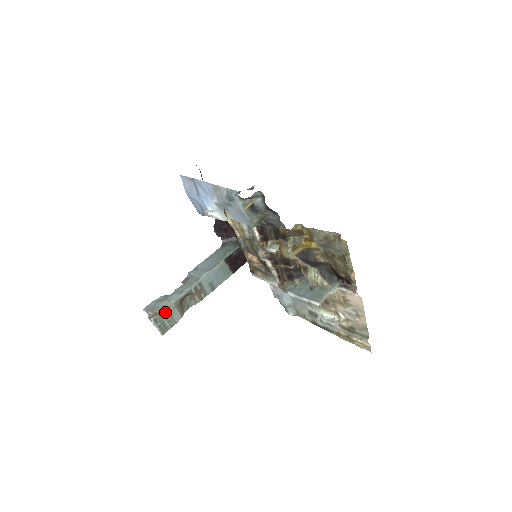
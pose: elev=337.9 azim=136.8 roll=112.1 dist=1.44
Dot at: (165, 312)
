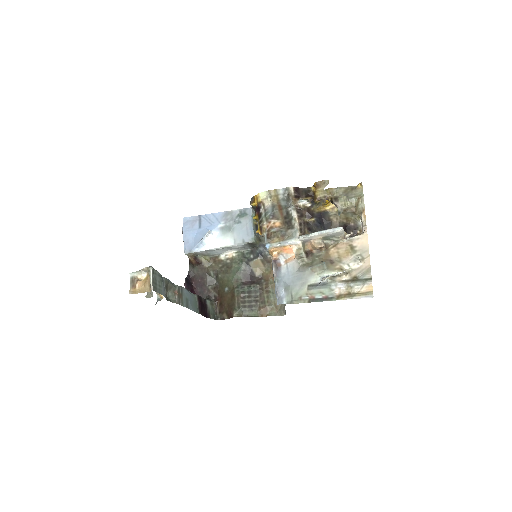
Dot at: (160, 274)
